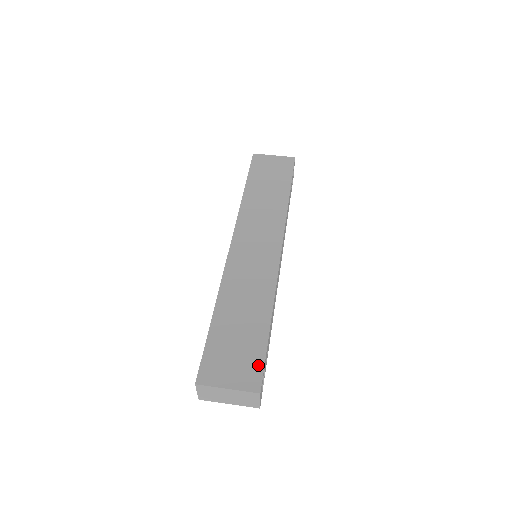
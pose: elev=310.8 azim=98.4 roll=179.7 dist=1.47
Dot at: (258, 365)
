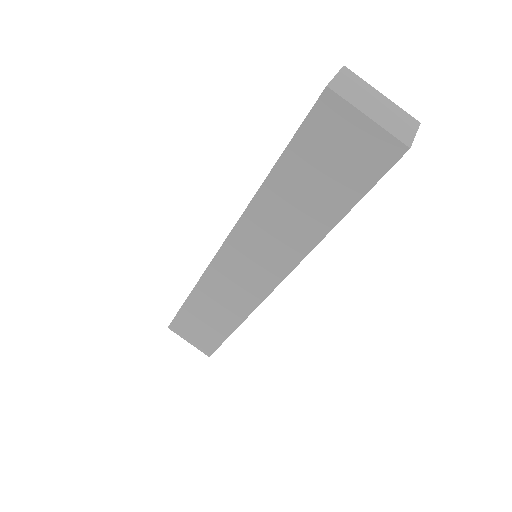
Dot at: (213, 346)
